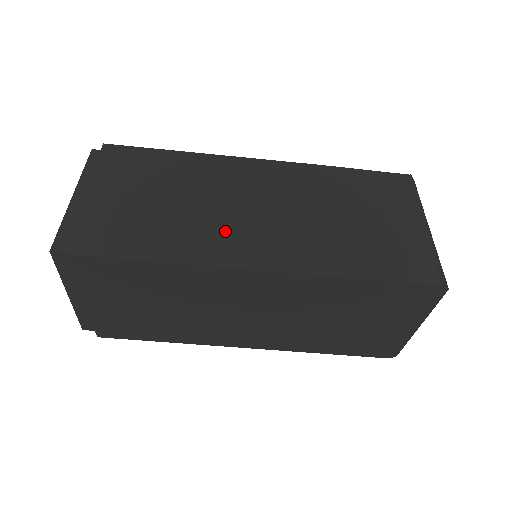
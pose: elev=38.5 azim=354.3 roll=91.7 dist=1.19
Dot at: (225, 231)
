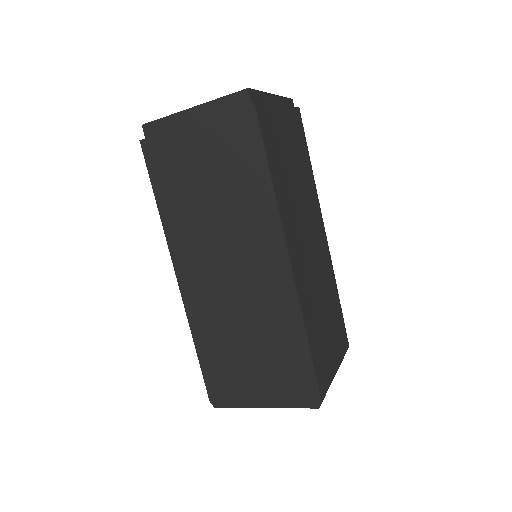
Dot at: (296, 224)
